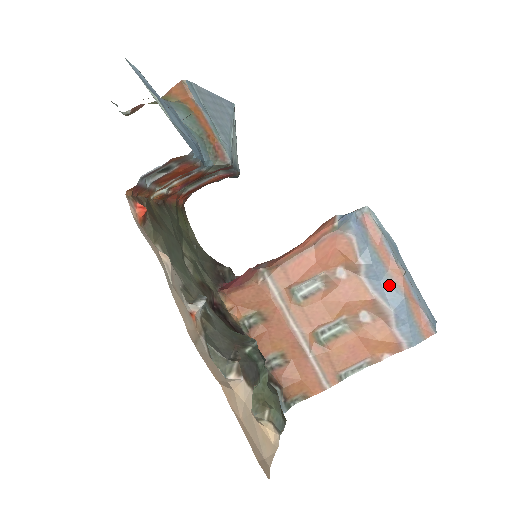
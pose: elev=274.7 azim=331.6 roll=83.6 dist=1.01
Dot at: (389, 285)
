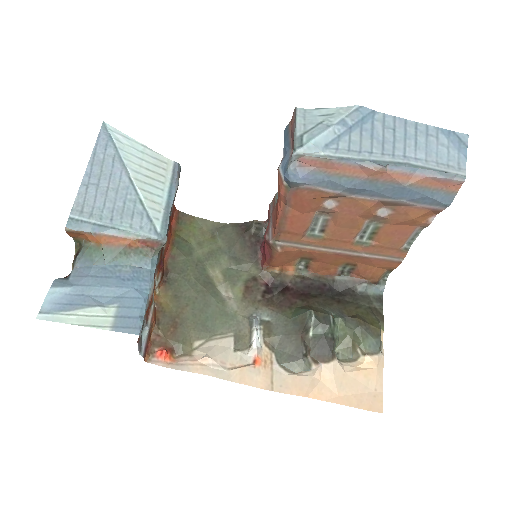
Dot at: (380, 187)
